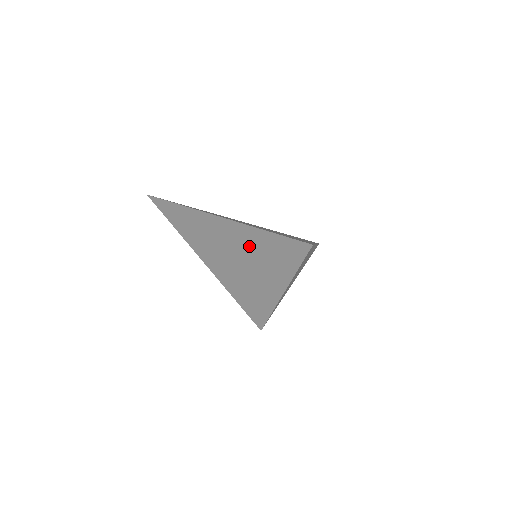
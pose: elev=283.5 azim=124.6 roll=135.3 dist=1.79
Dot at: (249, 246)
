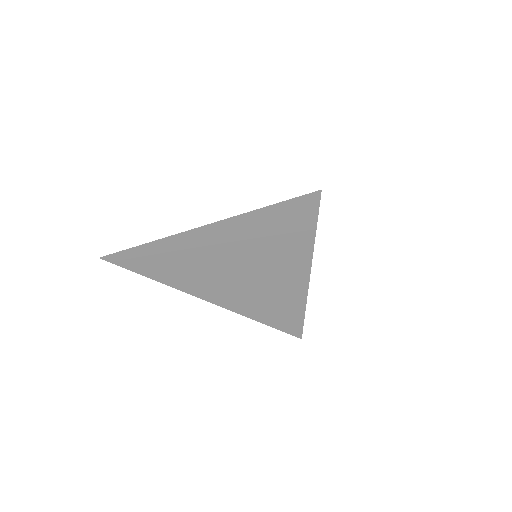
Dot at: (249, 242)
